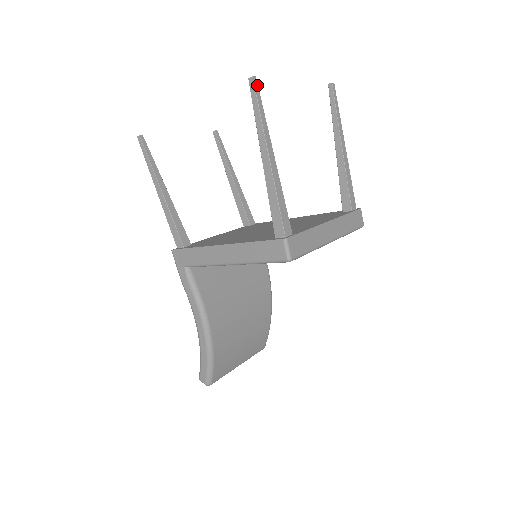
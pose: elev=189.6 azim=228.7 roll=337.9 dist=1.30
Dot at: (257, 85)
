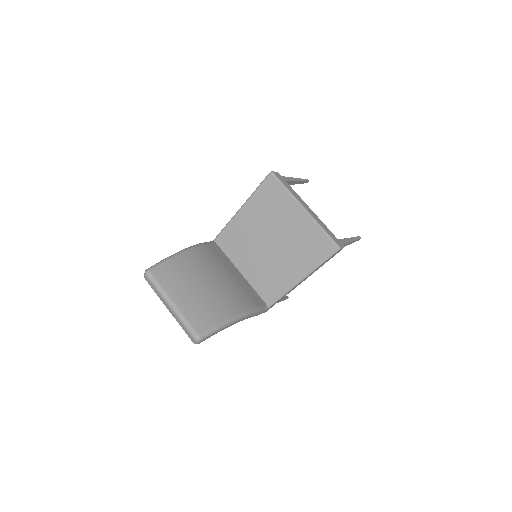
Dot at: (308, 181)
